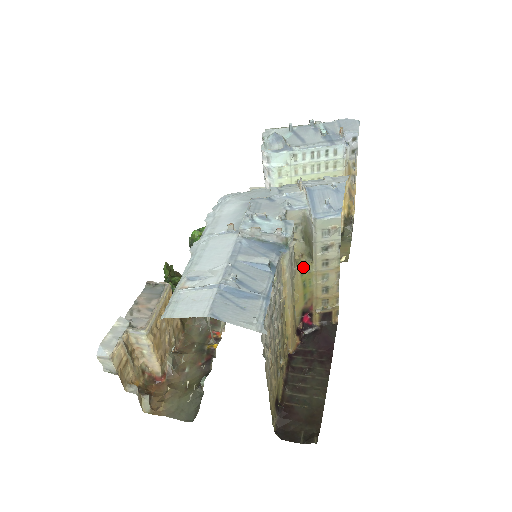
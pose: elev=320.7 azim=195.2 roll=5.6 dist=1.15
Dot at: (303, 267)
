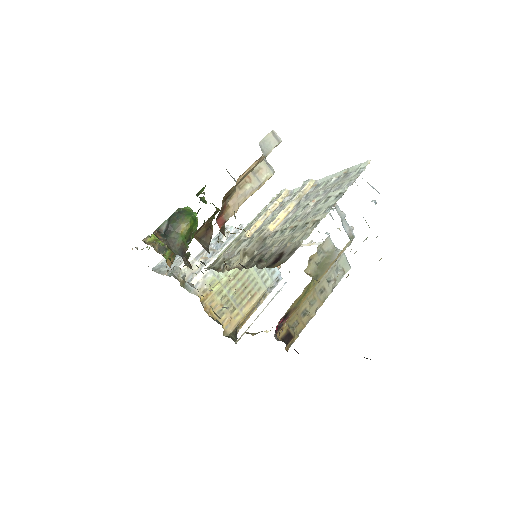
Dot at: (312, 279)
